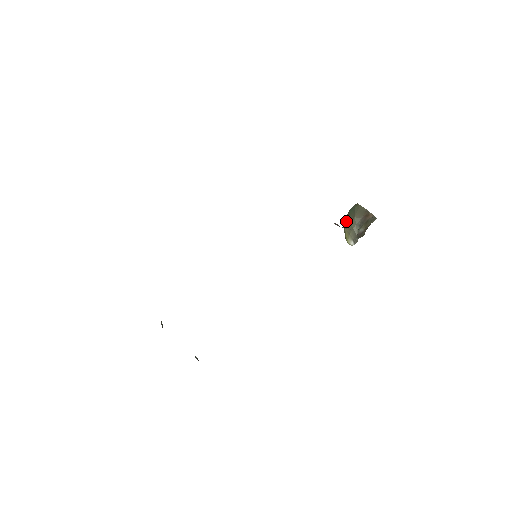
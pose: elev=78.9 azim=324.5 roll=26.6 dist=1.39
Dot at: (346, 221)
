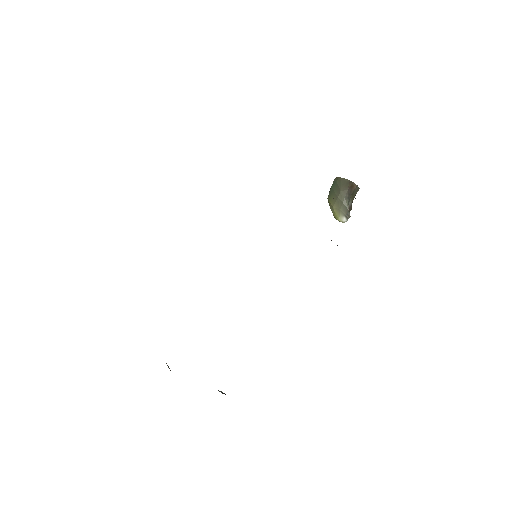
Dot at: (331, 198)
